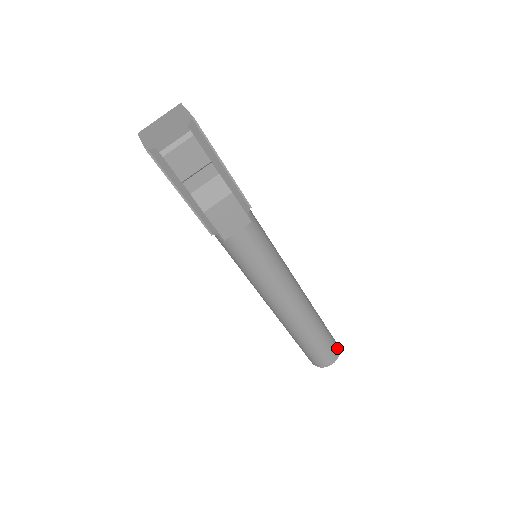
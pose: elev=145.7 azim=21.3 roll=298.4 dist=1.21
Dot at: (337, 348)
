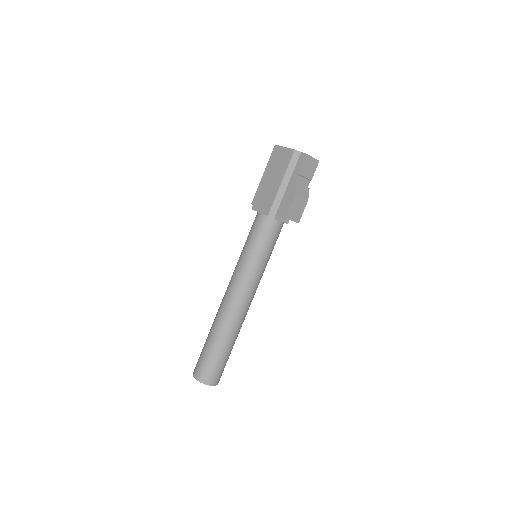
Dot at: occluded
